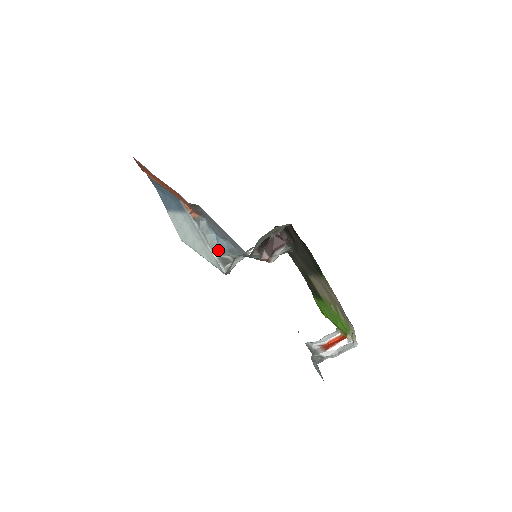
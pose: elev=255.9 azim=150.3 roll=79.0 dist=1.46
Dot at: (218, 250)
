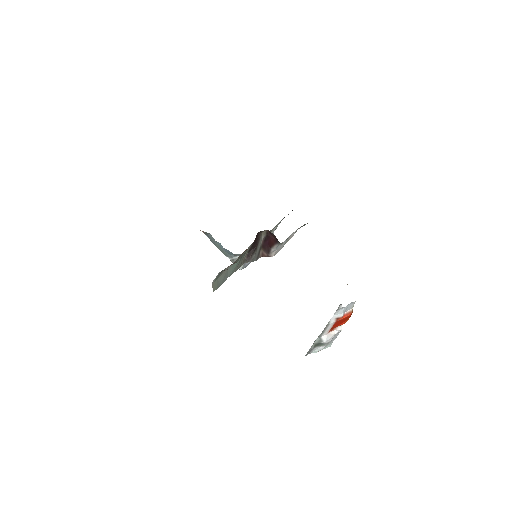
Dot at: (228, 254)
